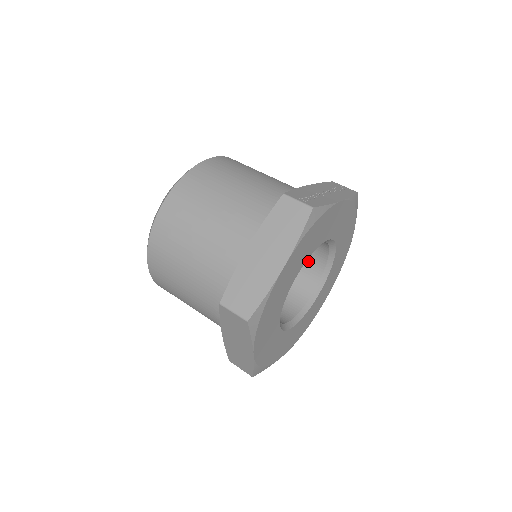
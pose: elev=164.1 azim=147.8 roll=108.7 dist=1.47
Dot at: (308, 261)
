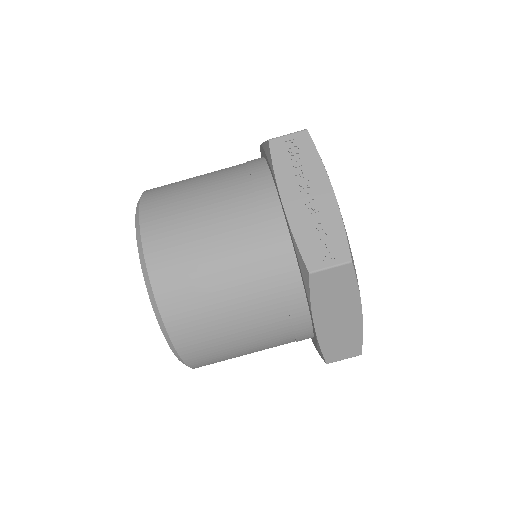
Dot at: occluded
